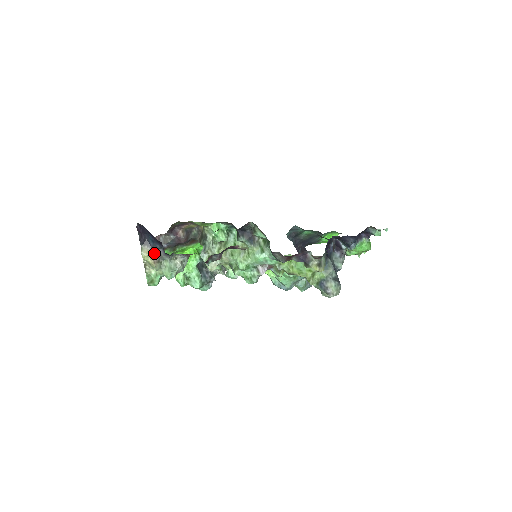
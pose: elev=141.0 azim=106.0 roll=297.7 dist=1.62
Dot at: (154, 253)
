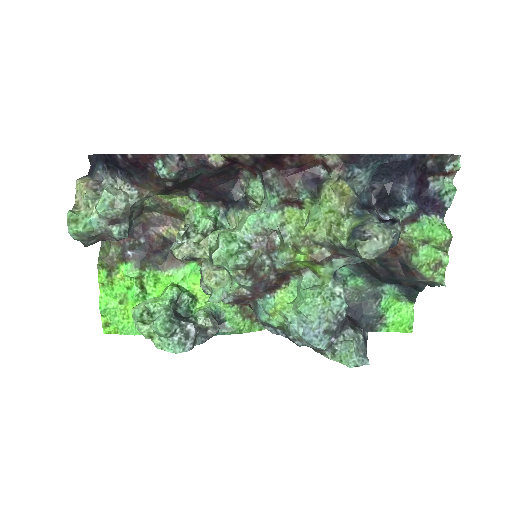
Dot at: (93, 182)
